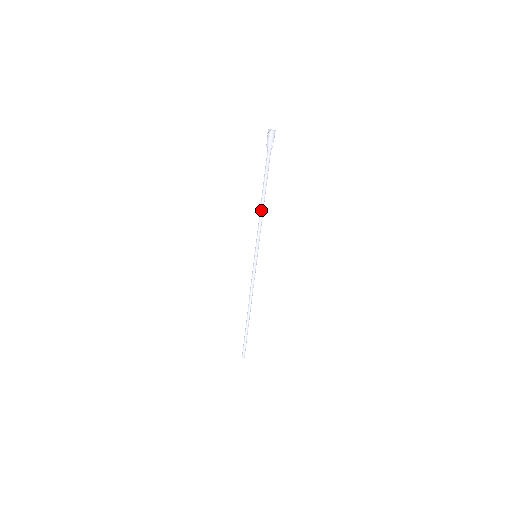
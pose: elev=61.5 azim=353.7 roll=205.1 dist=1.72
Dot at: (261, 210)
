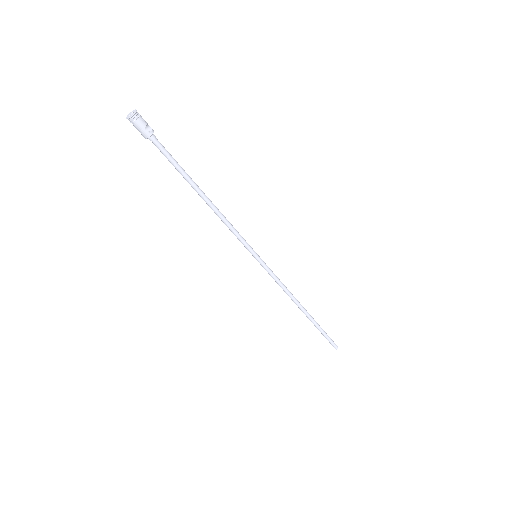
Dot at: occluded
